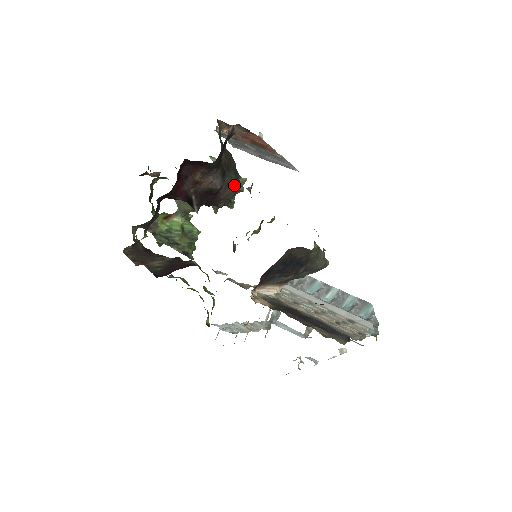
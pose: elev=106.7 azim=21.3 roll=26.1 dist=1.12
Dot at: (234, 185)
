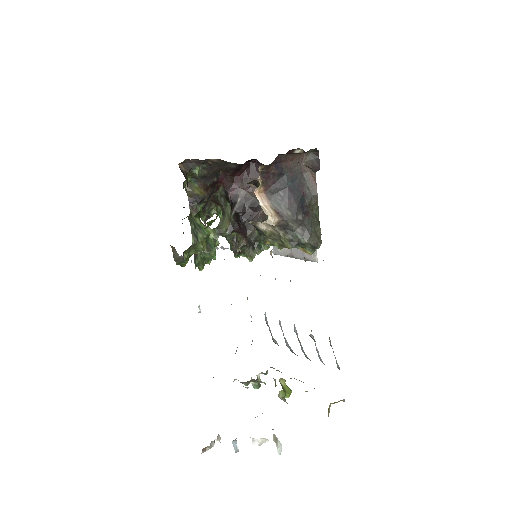
Dot at: occluded
